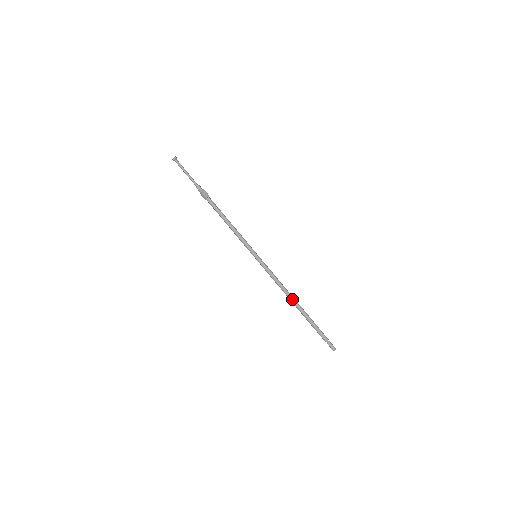
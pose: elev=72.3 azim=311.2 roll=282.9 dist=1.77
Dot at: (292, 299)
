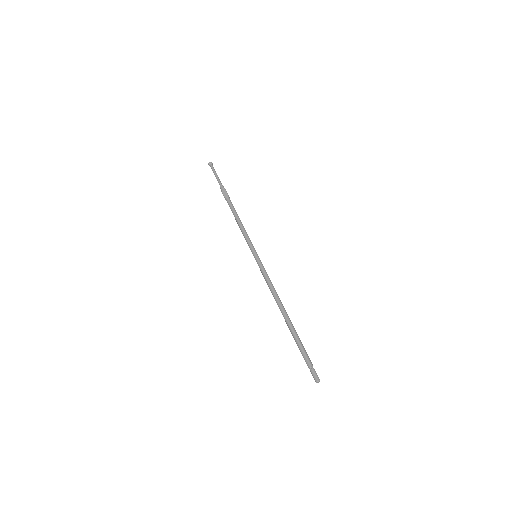
Dot at: (280, 307)
